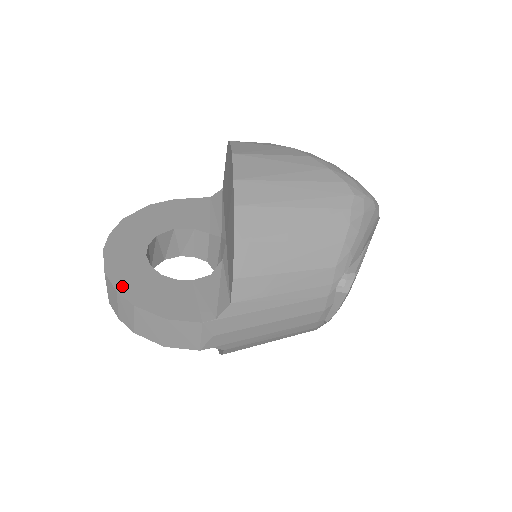
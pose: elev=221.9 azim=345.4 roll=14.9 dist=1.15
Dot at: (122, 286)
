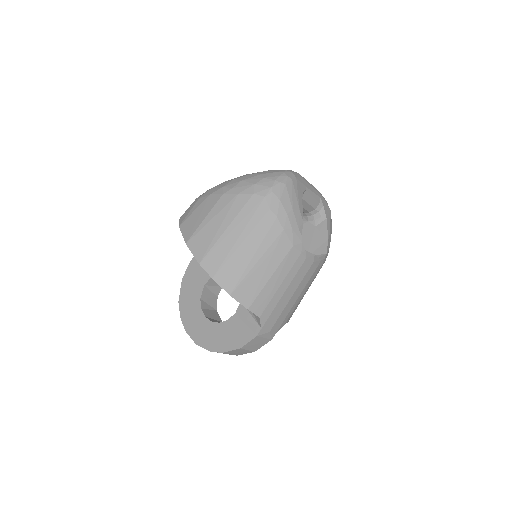
Dot at: (209, 346)
